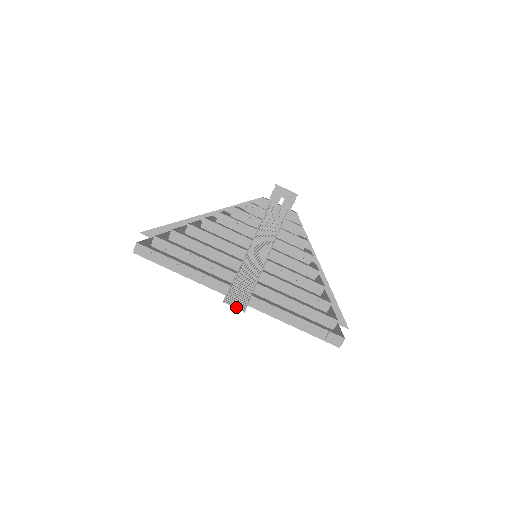
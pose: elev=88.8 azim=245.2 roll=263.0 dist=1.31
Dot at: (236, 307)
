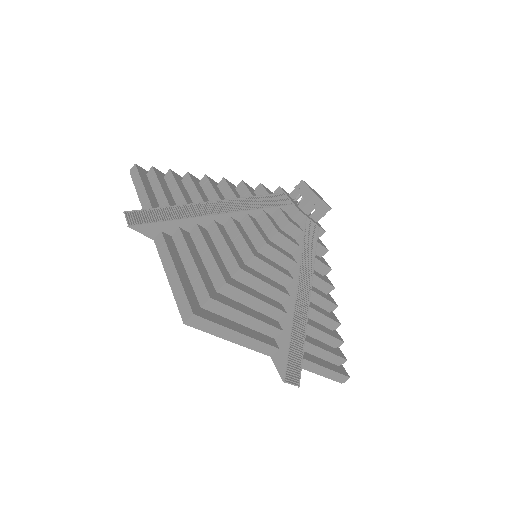
Dot at: (293, 384)
